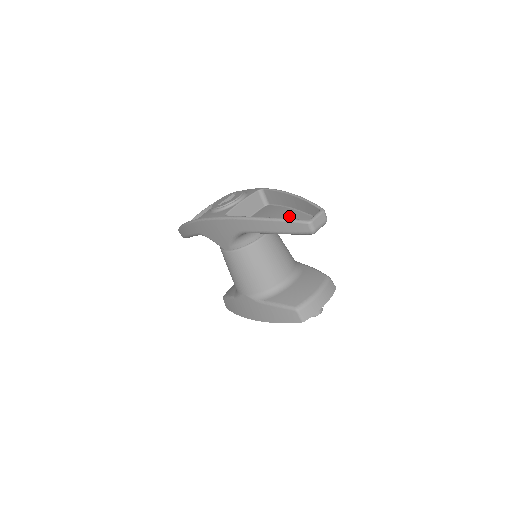
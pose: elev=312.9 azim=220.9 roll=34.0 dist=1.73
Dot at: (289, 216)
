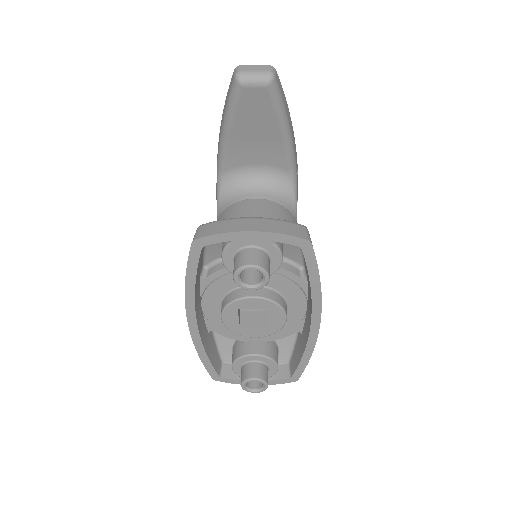
Dot at: (266, 132)
